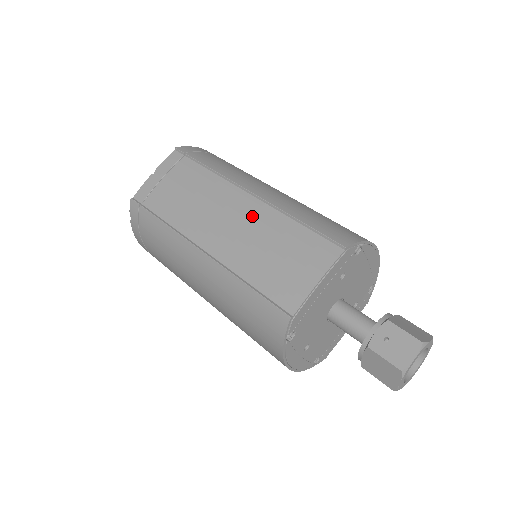
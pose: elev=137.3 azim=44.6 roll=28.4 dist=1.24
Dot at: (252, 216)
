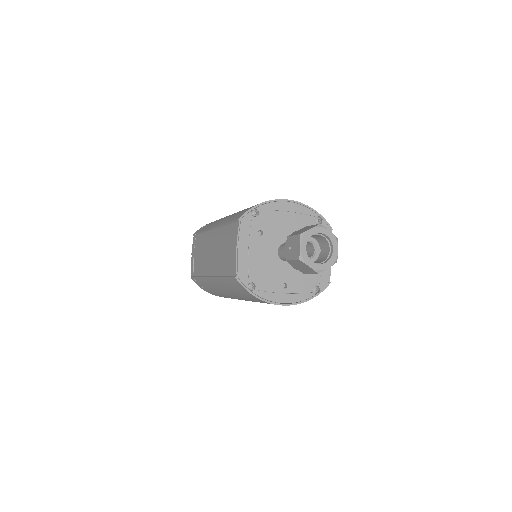
Dot at: (215, 240)
